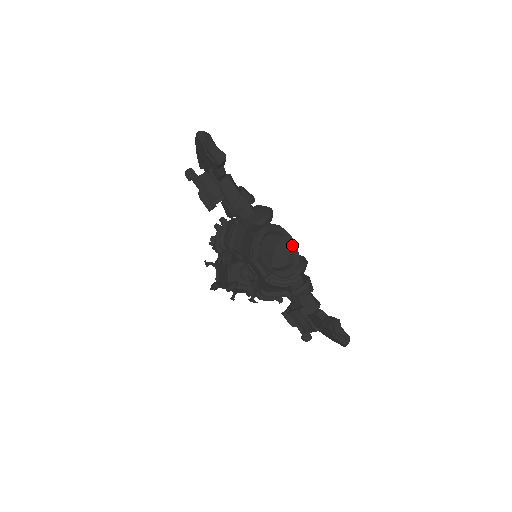
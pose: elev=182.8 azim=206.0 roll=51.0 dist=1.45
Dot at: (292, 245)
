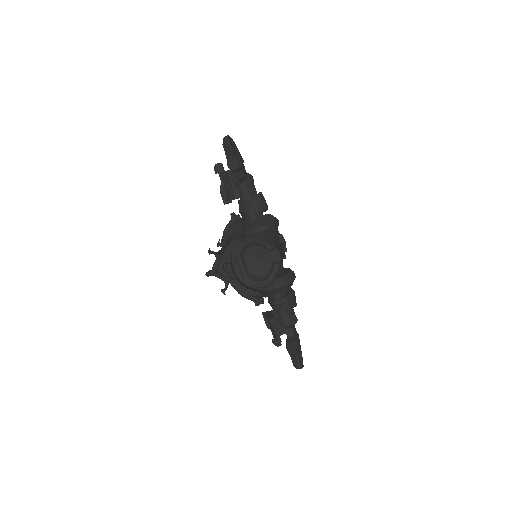
Dot at: (275, 262)
